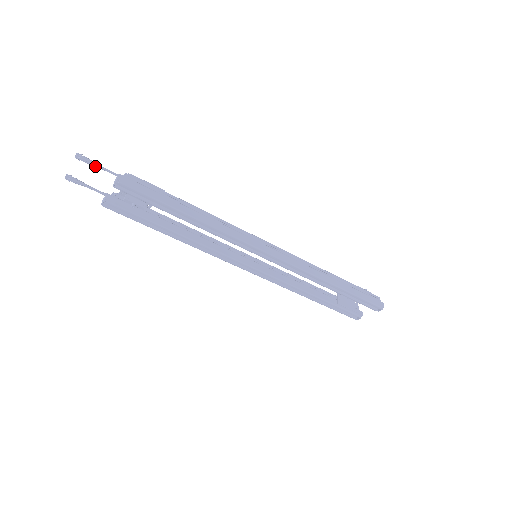
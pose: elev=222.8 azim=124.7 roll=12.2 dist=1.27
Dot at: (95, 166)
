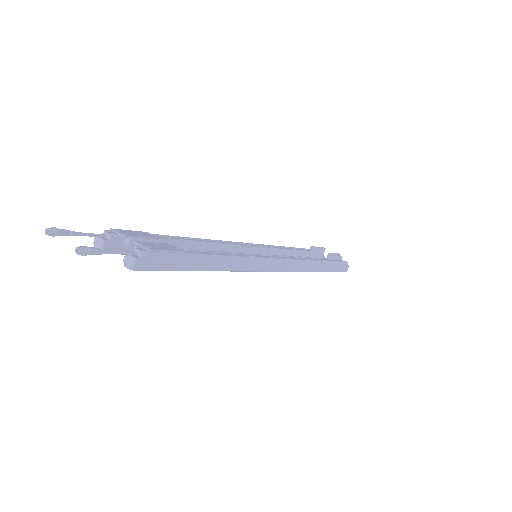
Dot at: (103, 253)
